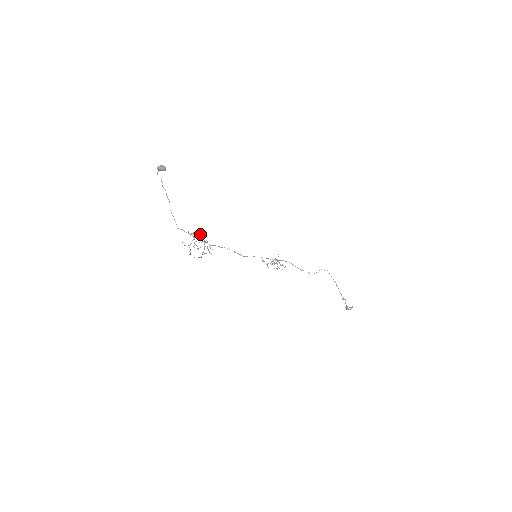
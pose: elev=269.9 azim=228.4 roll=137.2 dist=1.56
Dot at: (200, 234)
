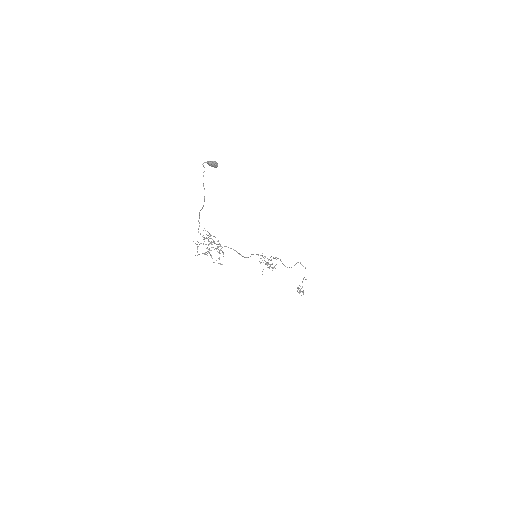
Dot at: (223, 253)
